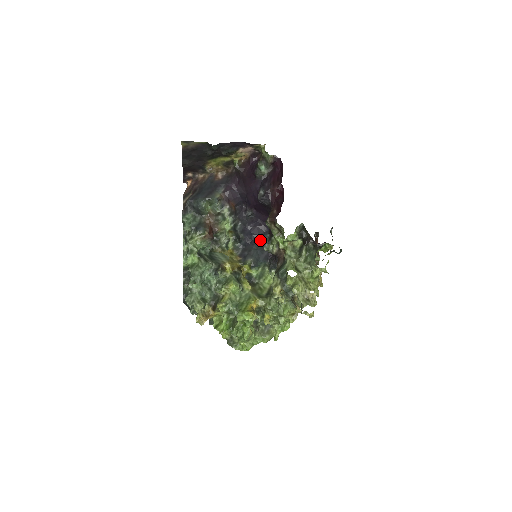
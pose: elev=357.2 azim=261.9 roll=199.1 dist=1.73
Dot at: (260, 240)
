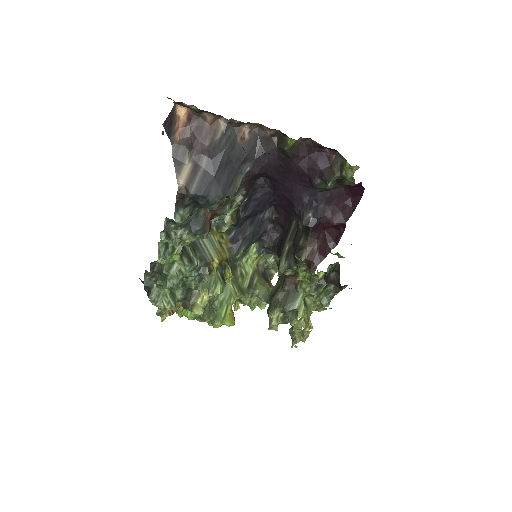
Dot at: (261, 214)
